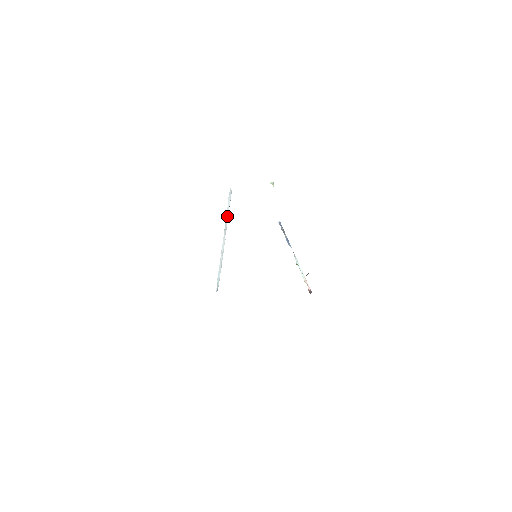
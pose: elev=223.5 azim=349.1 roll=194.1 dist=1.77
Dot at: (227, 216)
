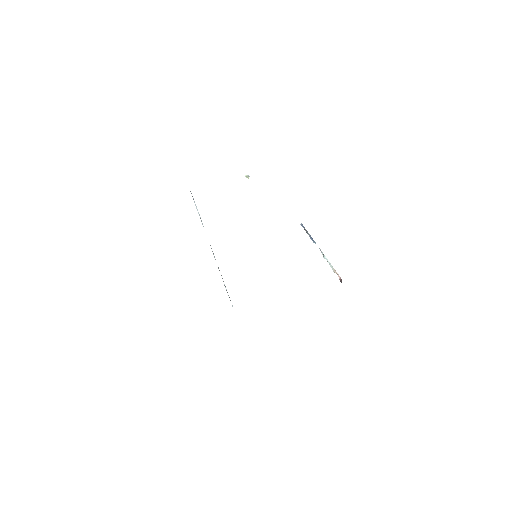
Dot at: (201, 221)
